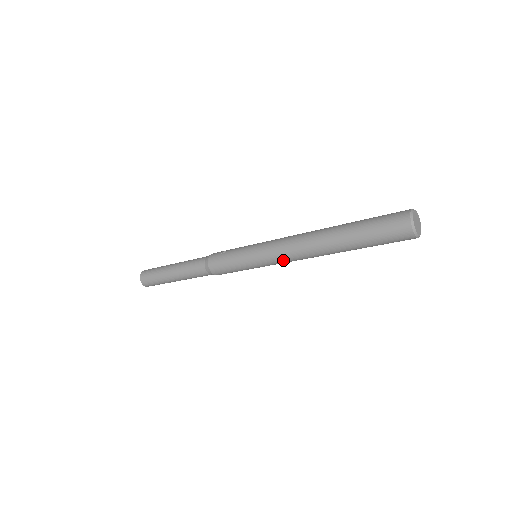
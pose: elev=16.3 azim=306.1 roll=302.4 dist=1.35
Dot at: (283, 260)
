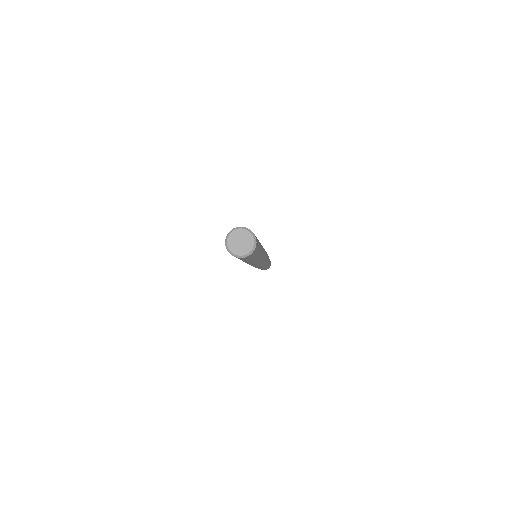
Dot at: occluded
